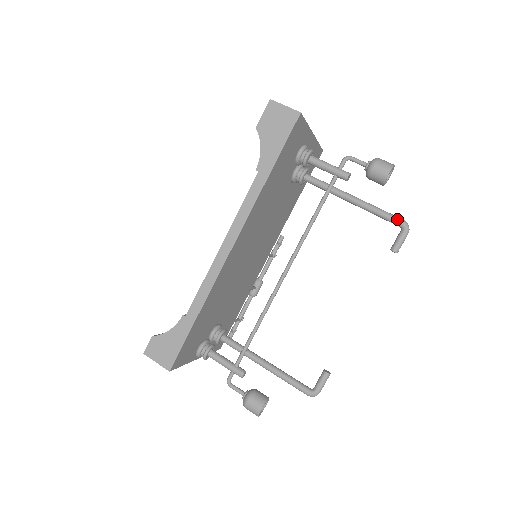
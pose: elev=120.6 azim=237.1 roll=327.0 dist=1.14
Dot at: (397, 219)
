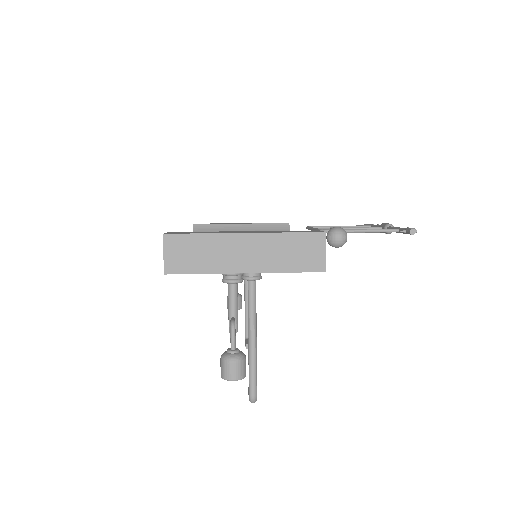
Dot at: (249, 389)
